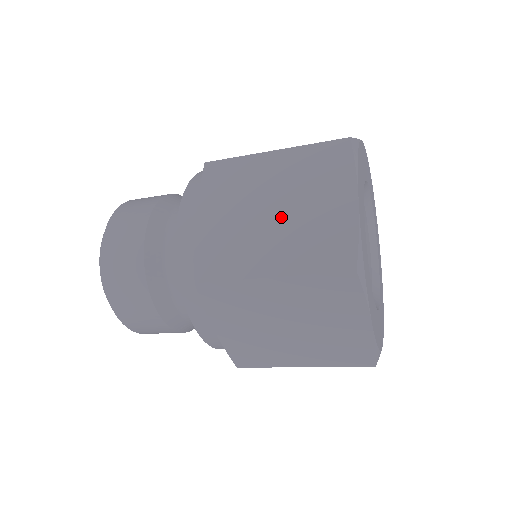
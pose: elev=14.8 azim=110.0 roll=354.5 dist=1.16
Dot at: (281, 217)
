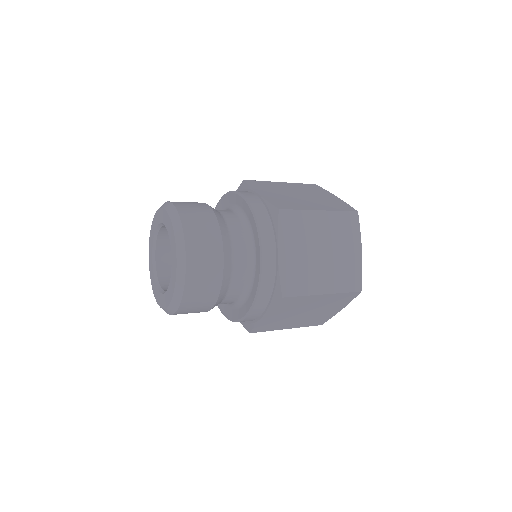
Dot at: (327, 257)
